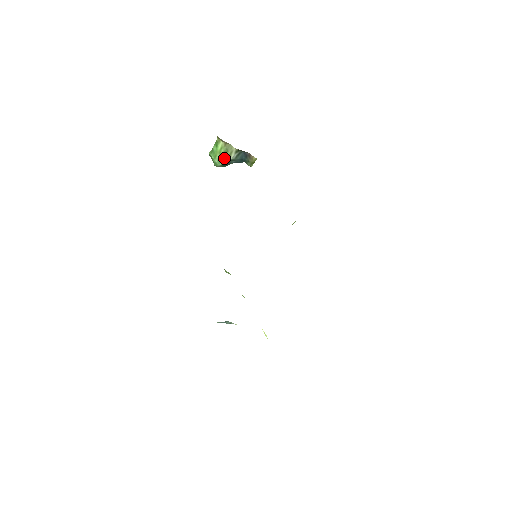
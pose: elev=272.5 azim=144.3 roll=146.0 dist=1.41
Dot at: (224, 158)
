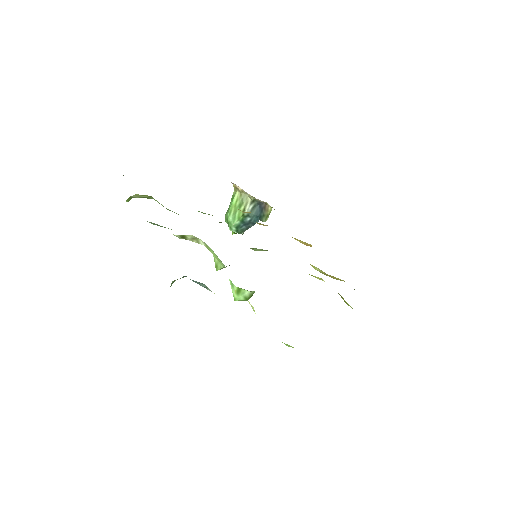
Dot at: (239, 212)
